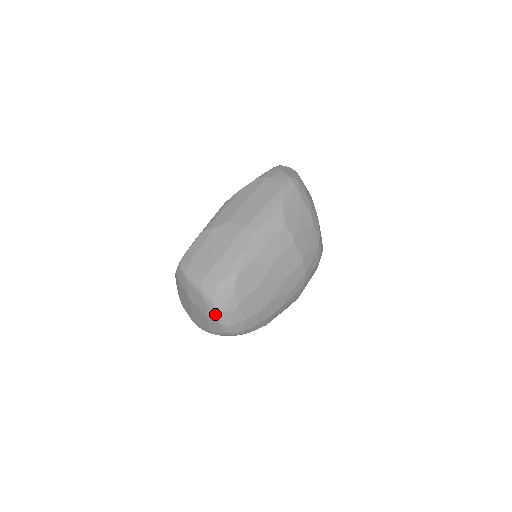
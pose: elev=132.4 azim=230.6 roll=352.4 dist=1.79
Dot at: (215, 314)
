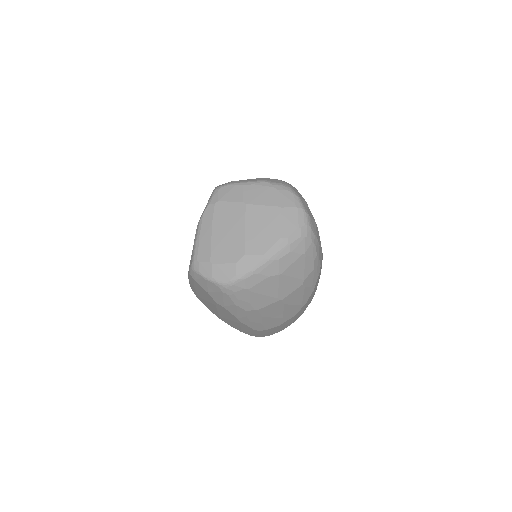
Dot at: (292, 197)
